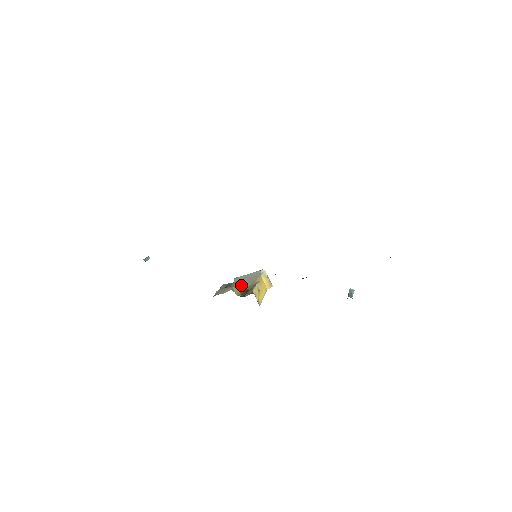
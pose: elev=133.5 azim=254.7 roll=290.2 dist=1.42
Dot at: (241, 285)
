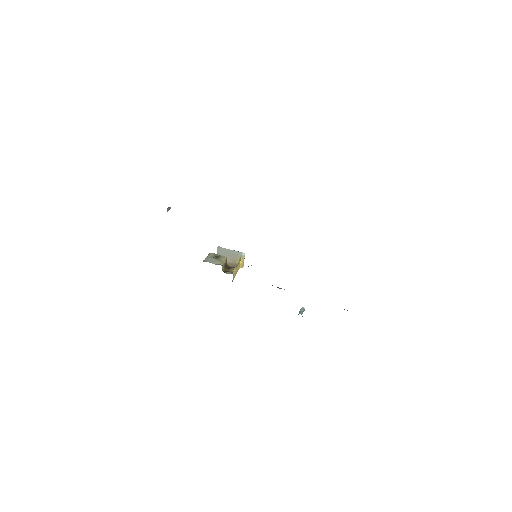
Dot at: (226, 260)
